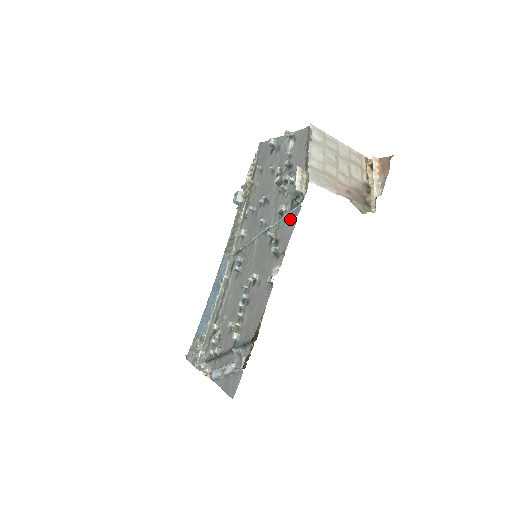
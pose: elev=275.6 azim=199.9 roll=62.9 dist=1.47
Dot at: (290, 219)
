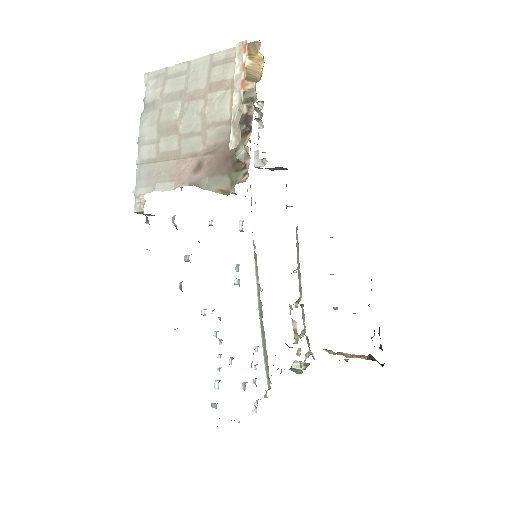
Dot at: occluded
